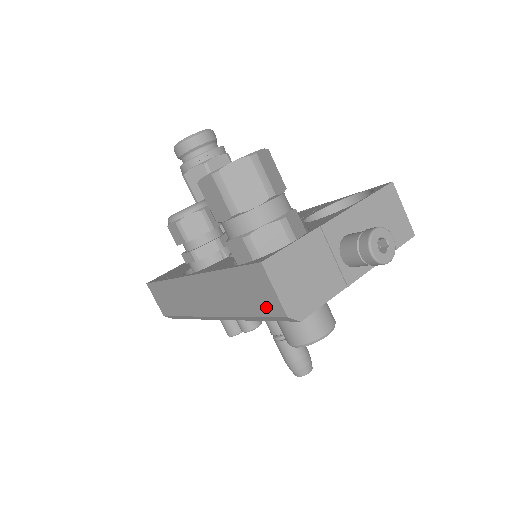
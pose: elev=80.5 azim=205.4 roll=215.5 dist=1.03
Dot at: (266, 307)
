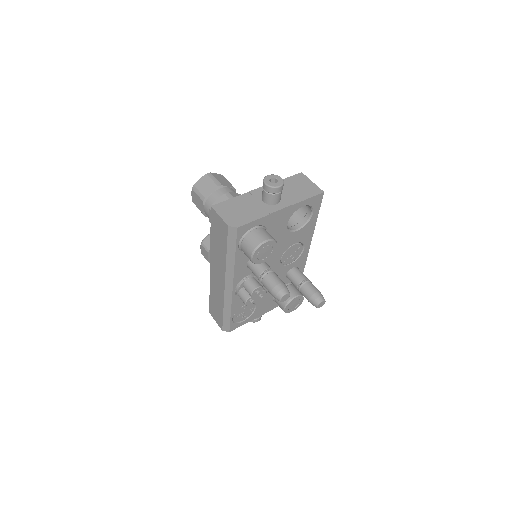
Dot at: (224, 233)
